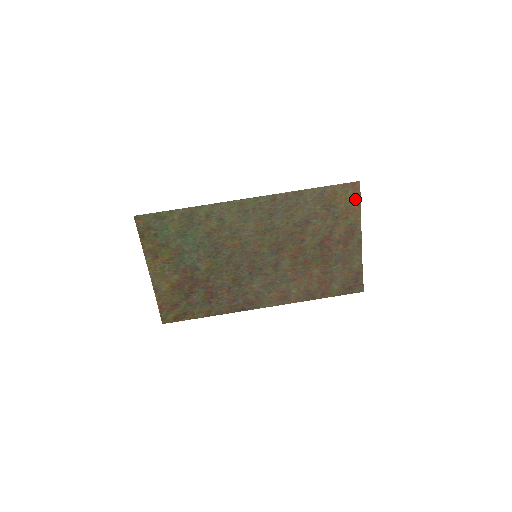
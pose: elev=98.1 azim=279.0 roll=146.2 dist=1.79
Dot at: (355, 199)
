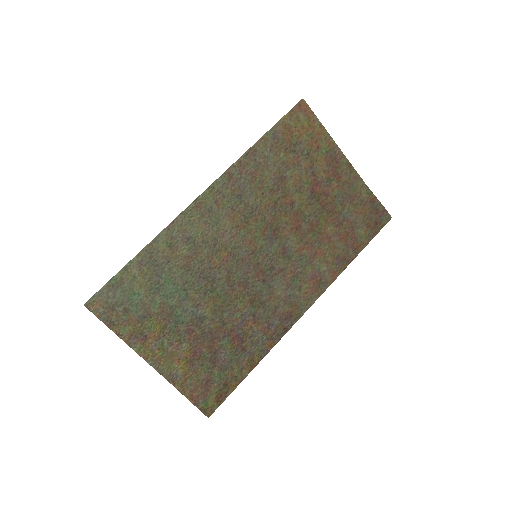
Dot at: (312, 121)
